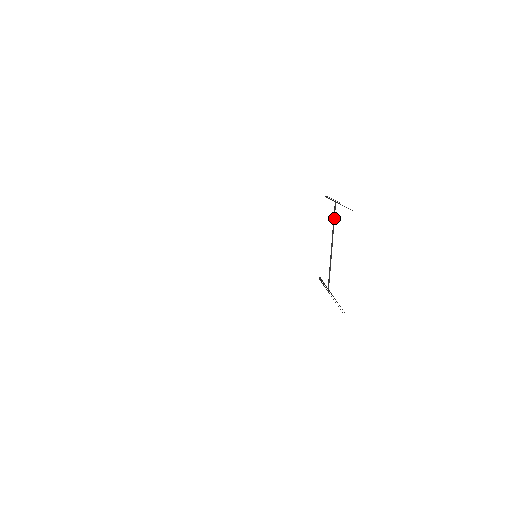
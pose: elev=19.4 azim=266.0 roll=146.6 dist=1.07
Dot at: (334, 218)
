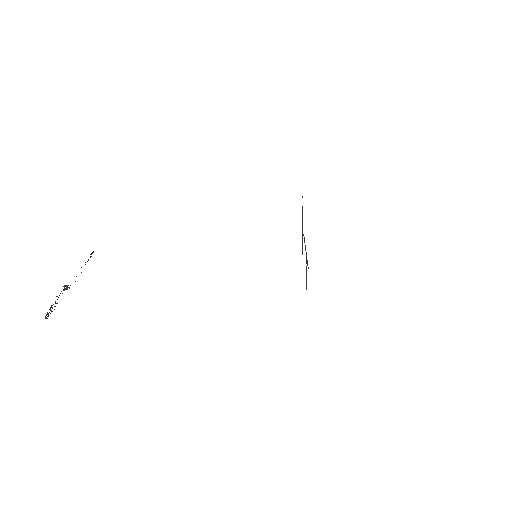
Dot at: (304, 240)
